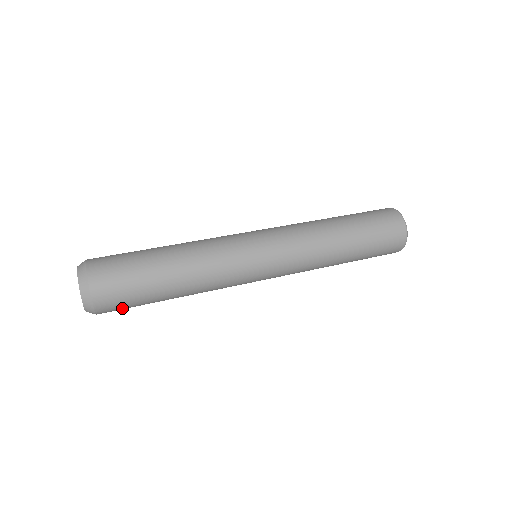
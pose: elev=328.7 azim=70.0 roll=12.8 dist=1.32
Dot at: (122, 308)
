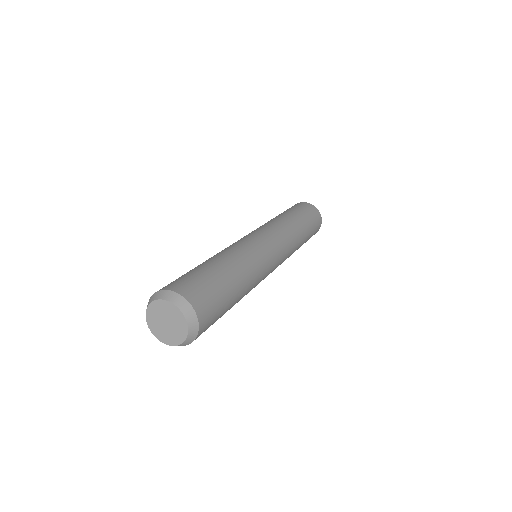
Dot at: (208, 327)
